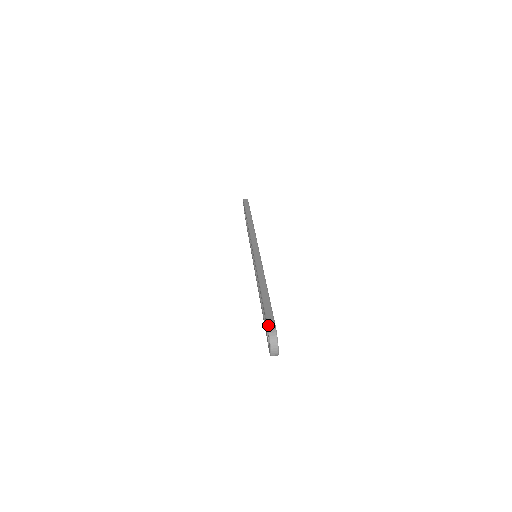
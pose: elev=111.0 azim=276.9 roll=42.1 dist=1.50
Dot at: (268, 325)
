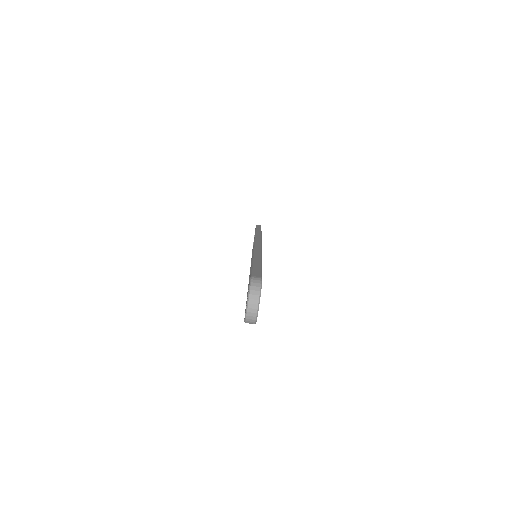
Dot at: (252, 275)
